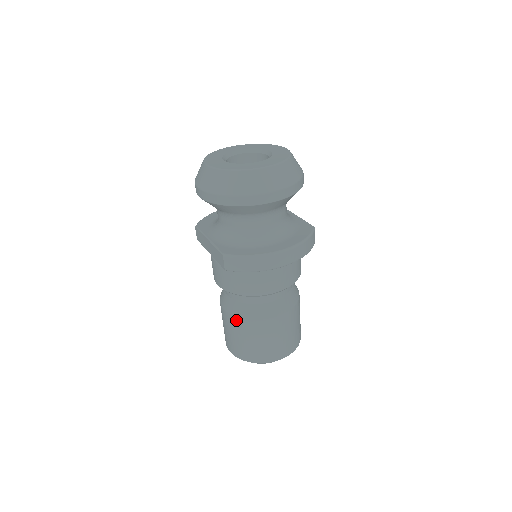
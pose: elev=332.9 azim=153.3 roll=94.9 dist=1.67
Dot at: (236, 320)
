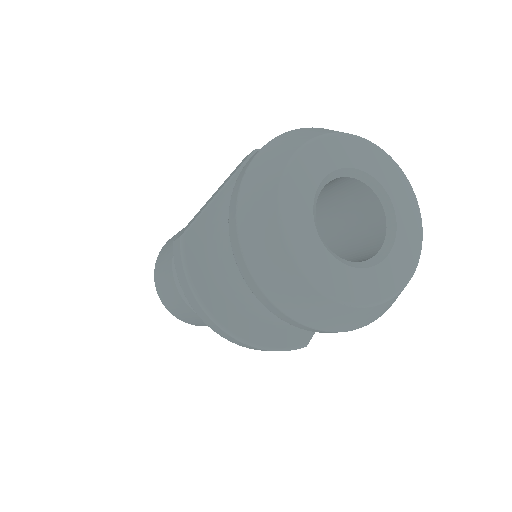
Dot at: (172, 255)
